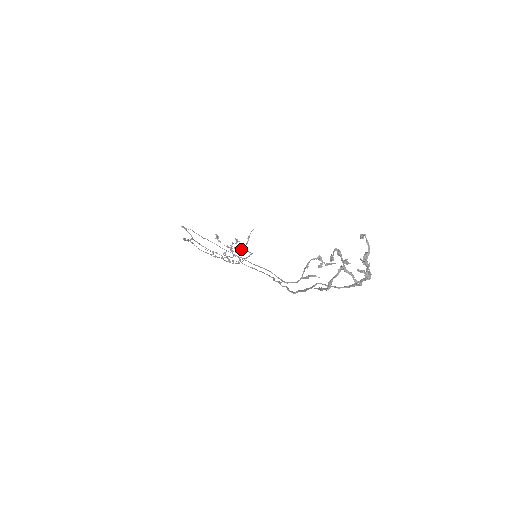
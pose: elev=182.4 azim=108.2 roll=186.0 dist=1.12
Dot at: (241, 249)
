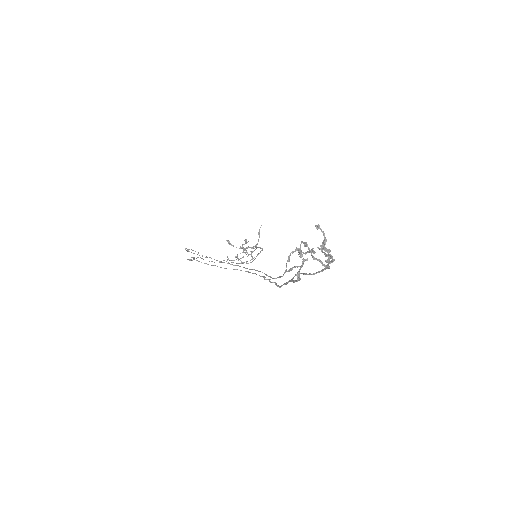
Dot at: (252, 248)
